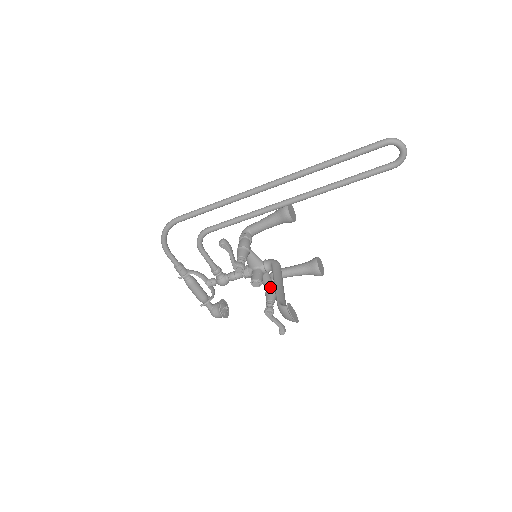
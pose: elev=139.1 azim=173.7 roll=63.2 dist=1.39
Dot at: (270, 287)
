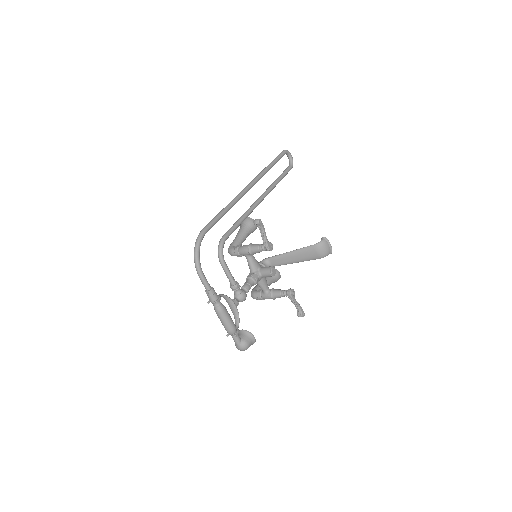
Dot at: (269, 289)
